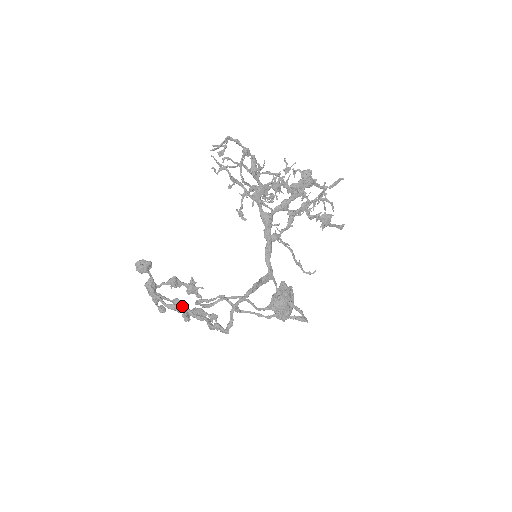
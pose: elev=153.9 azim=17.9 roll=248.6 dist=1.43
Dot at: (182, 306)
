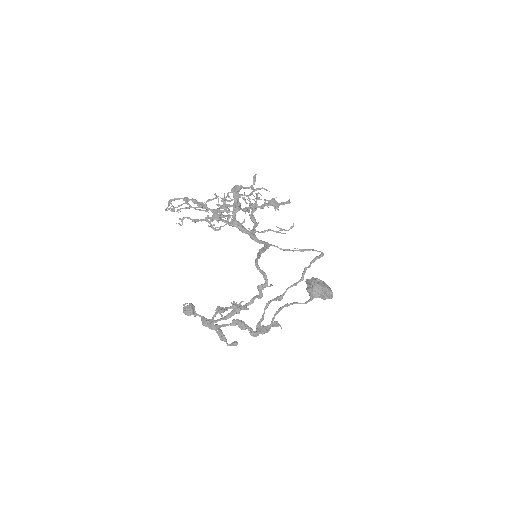
Dot at: (234, 309)
